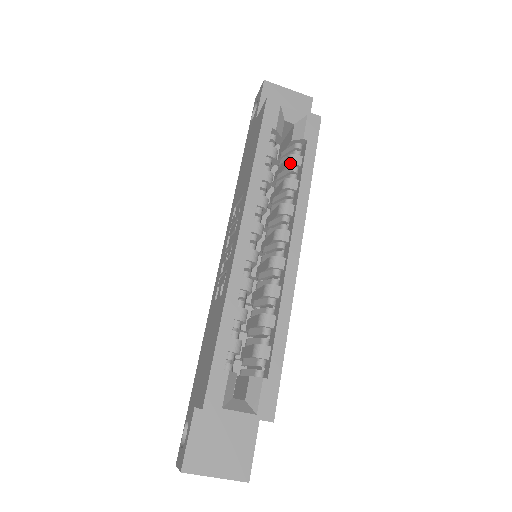
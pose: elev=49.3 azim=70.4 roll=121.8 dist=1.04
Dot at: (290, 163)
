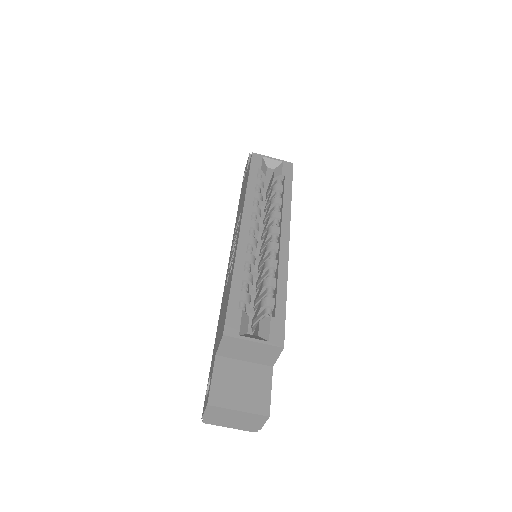
Dot at: (274, 190)
